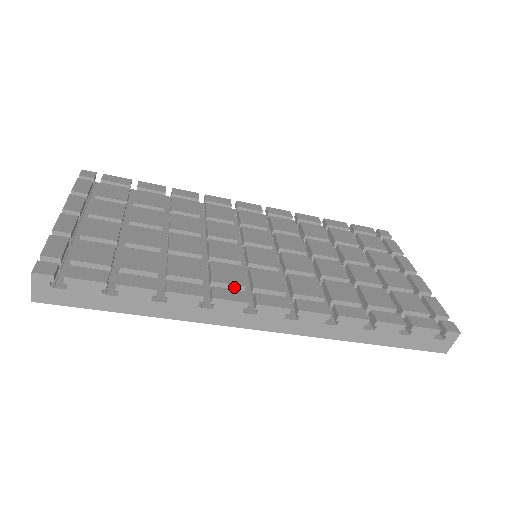
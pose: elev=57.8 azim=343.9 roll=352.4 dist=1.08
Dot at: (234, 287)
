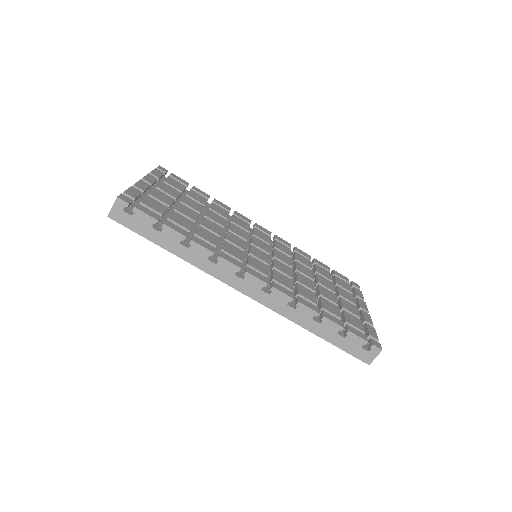
Dot at: (235, 259)
